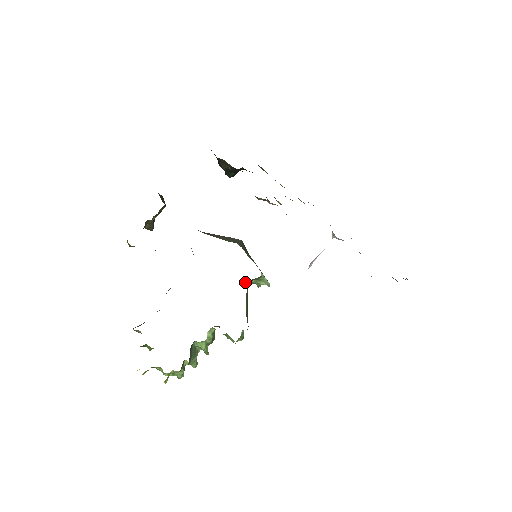
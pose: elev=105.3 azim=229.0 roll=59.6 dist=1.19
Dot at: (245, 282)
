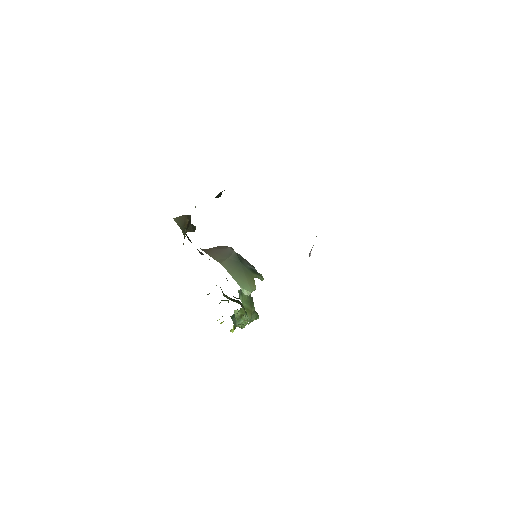
Dot at: occluded
